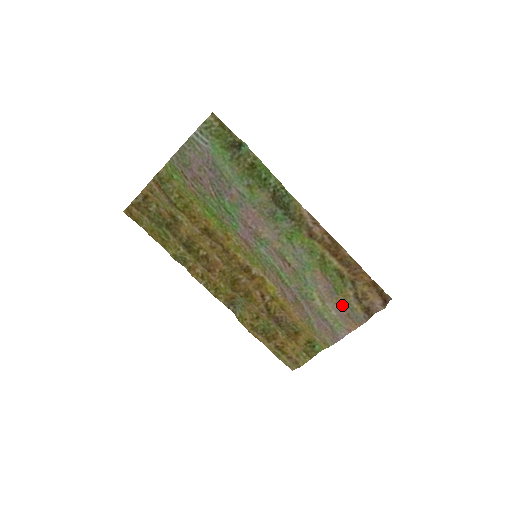
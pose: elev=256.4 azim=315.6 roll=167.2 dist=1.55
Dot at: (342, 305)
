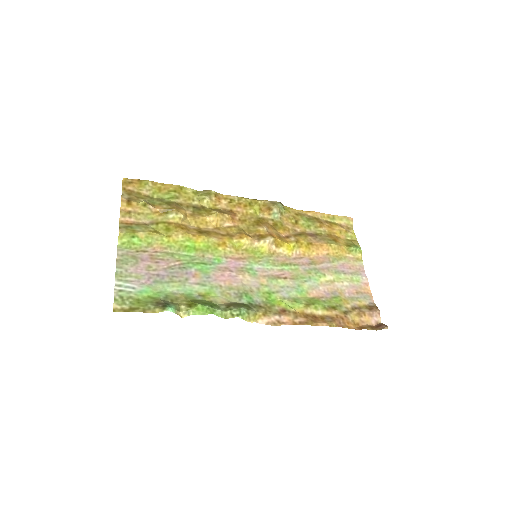
Dot at: (347, 294)
